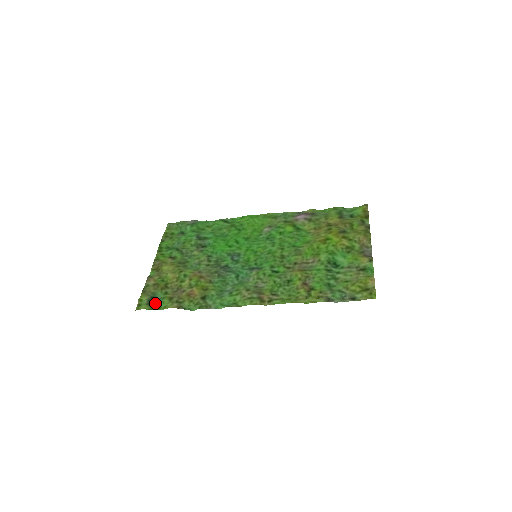
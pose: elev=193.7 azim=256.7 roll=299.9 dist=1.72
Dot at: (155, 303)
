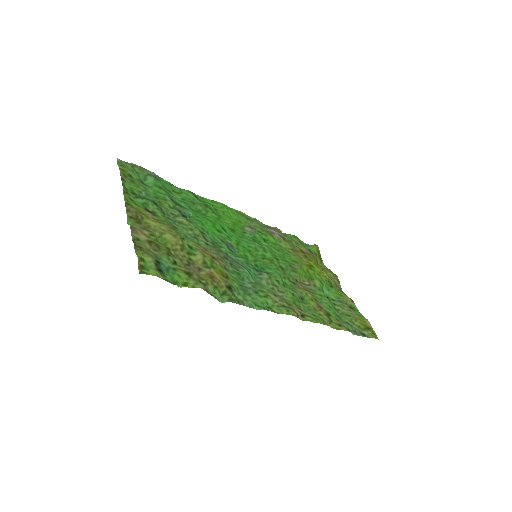
Dot at: (166, 272)
